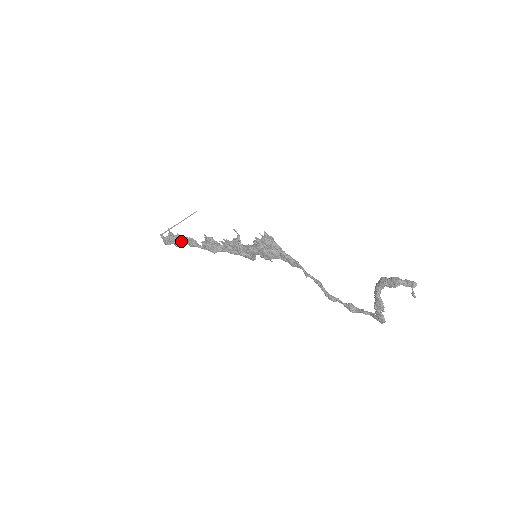
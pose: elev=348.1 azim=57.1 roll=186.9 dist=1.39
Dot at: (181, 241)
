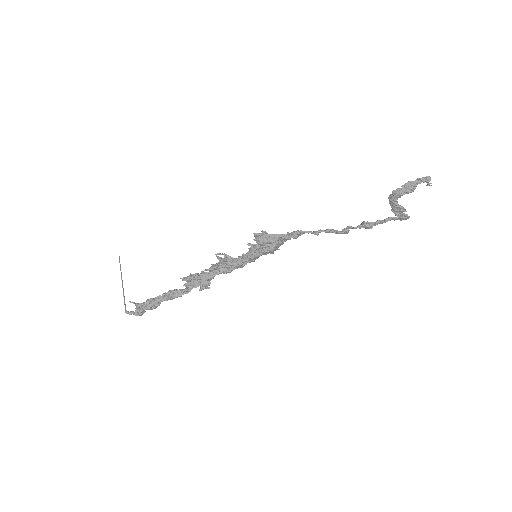
Dot at: occluded
